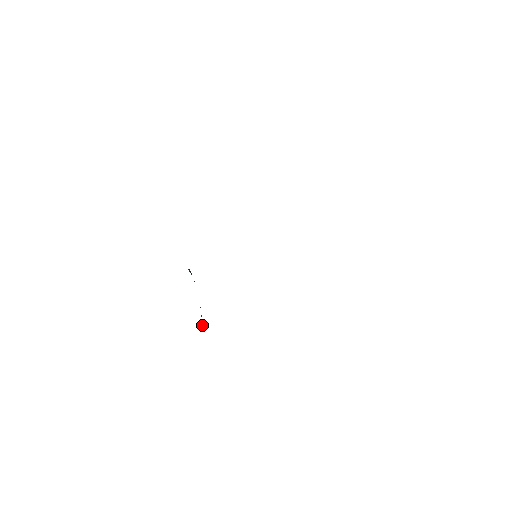
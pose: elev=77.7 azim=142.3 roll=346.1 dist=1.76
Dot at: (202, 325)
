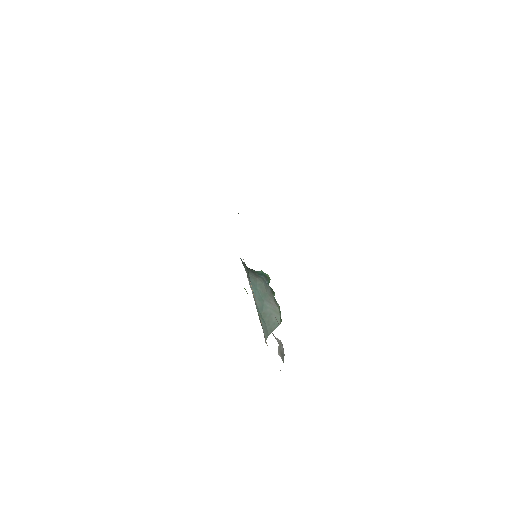
Dot at: (279, 324)
